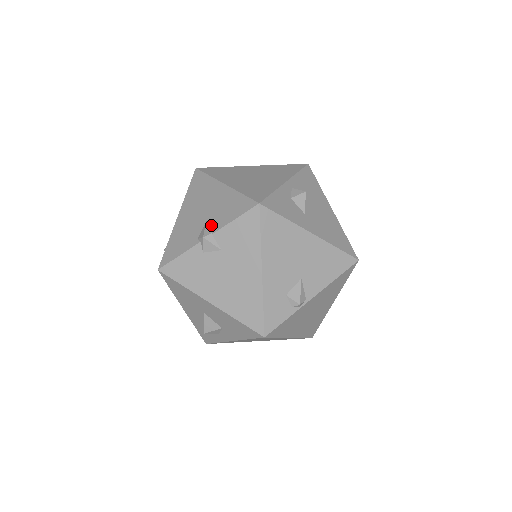
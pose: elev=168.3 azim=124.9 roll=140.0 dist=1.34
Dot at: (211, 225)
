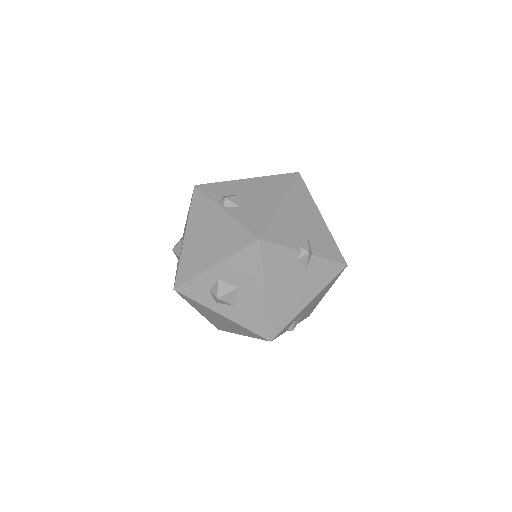
Dot at: (312, 245)
